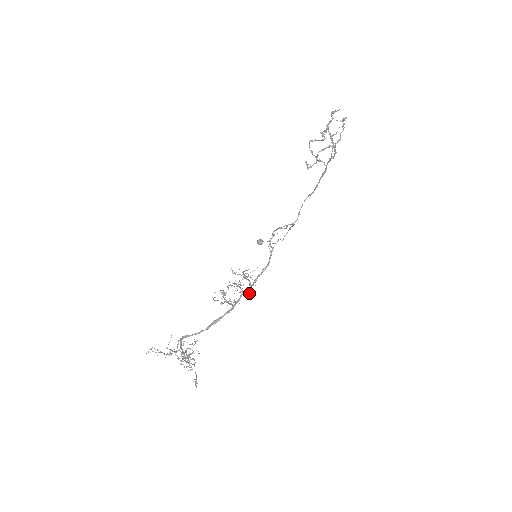
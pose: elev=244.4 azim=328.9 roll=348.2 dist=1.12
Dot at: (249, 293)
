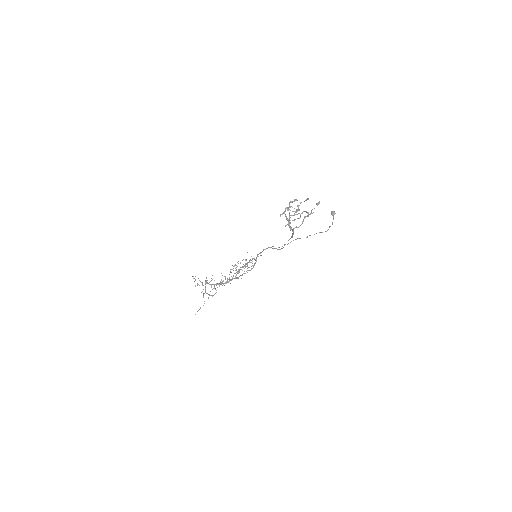
Dot at: (230, 283)
